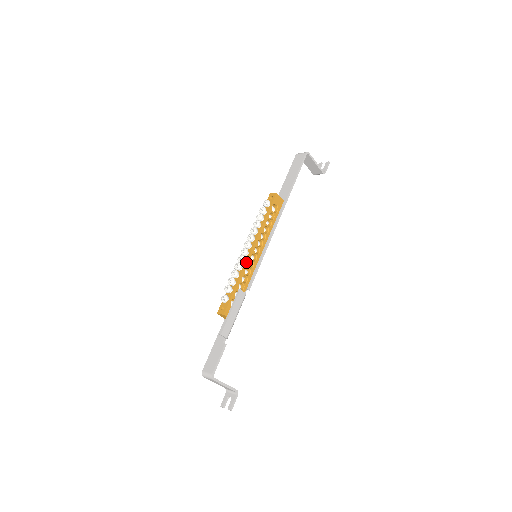
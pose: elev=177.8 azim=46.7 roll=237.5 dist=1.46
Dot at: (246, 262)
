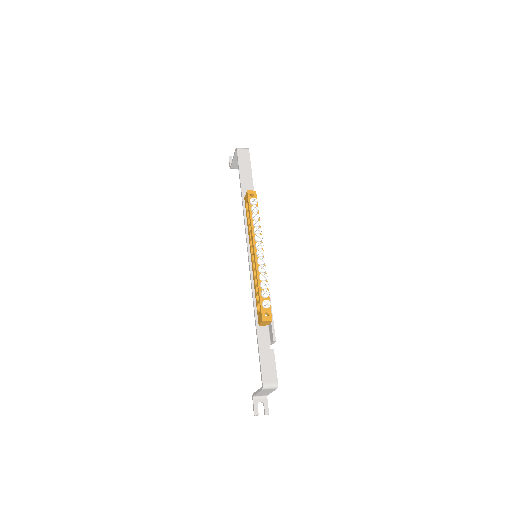
Dot at: occluded
